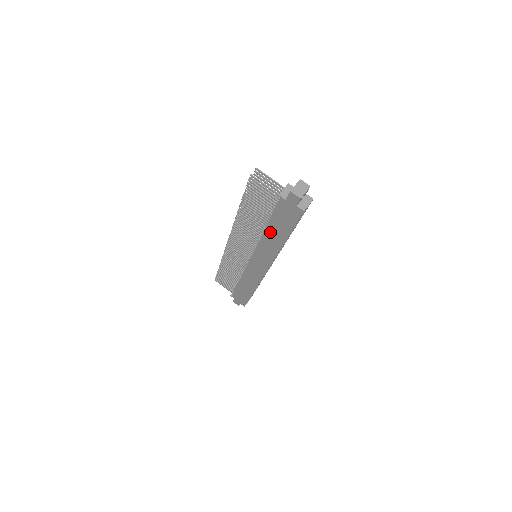
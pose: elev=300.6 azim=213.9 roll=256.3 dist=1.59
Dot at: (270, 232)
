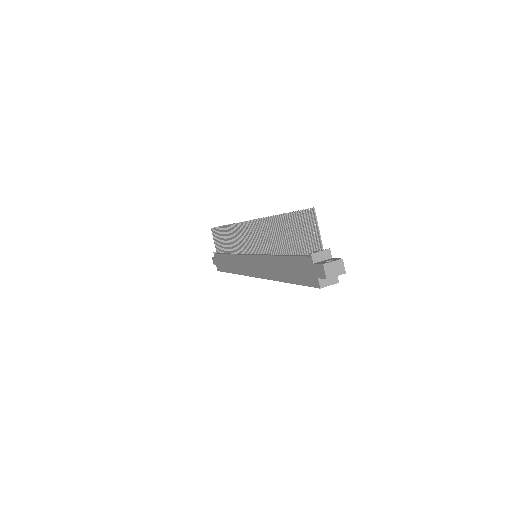
Dot at: (280, 262)
